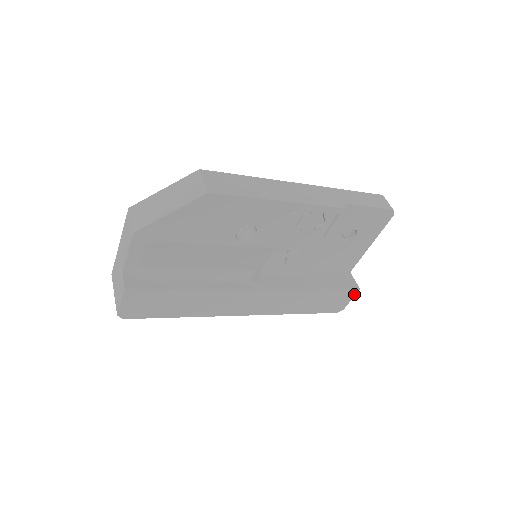
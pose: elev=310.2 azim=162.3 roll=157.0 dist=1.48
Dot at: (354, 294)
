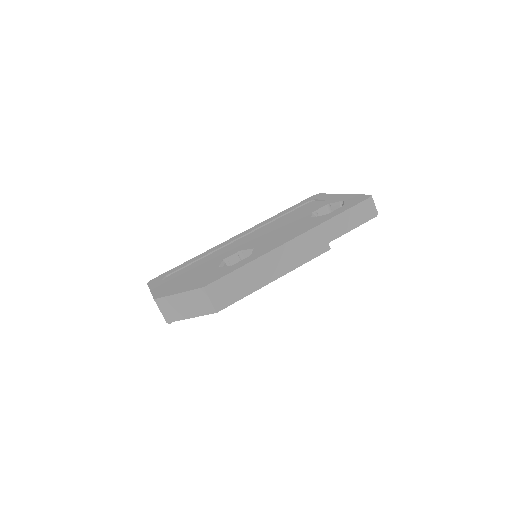
Dot at: occluded
